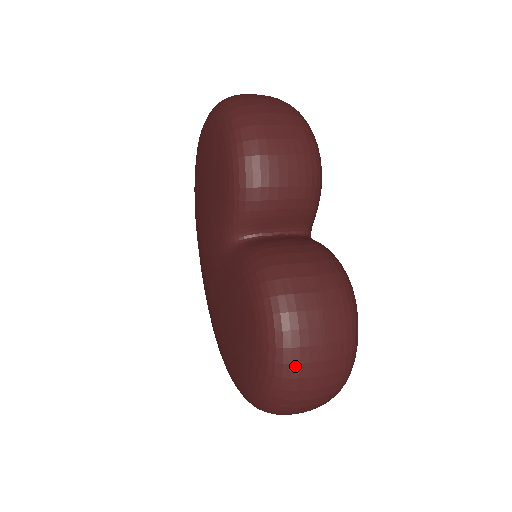
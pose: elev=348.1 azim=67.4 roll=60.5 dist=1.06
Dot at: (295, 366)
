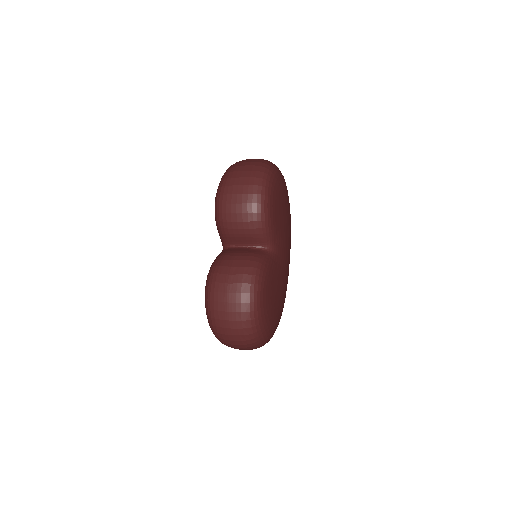
Dot at: (213, 319)
